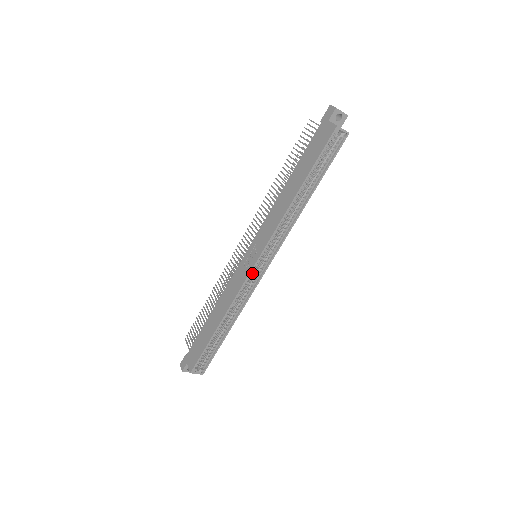
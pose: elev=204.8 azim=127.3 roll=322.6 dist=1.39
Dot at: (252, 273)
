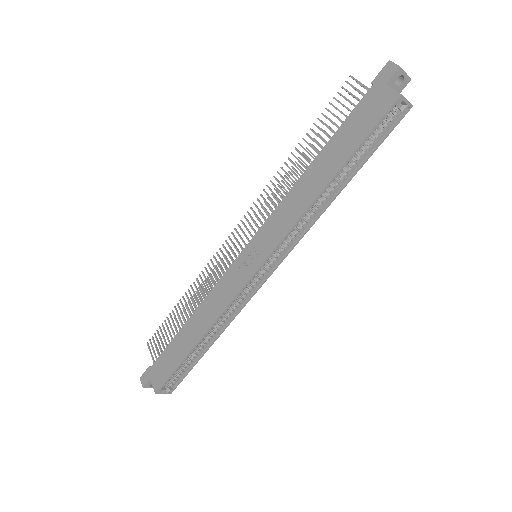
Dot at: (250, 280)
